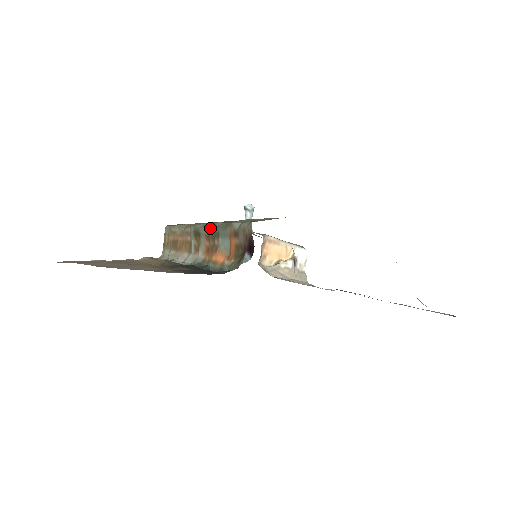
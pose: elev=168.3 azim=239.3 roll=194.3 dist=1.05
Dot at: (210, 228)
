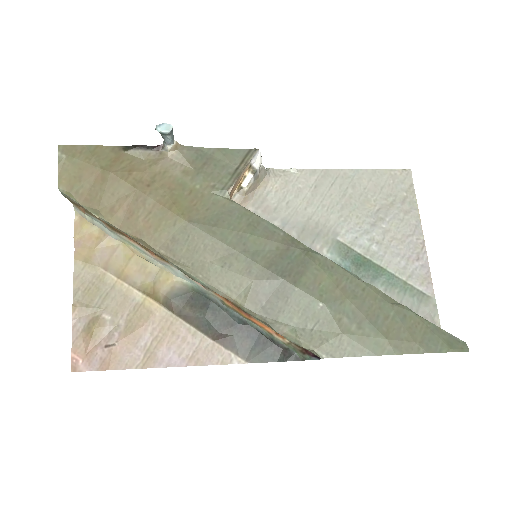
Dot at: occluded
